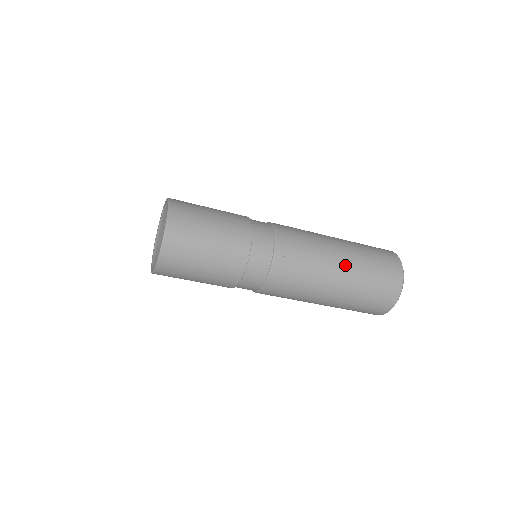
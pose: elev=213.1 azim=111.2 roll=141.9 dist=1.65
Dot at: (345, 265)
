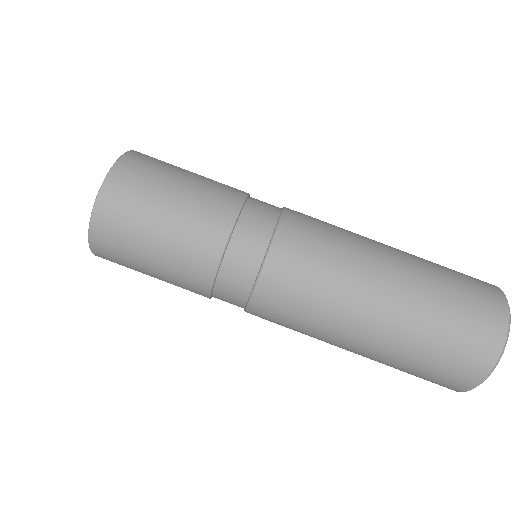
Dot at: (399, 264)
